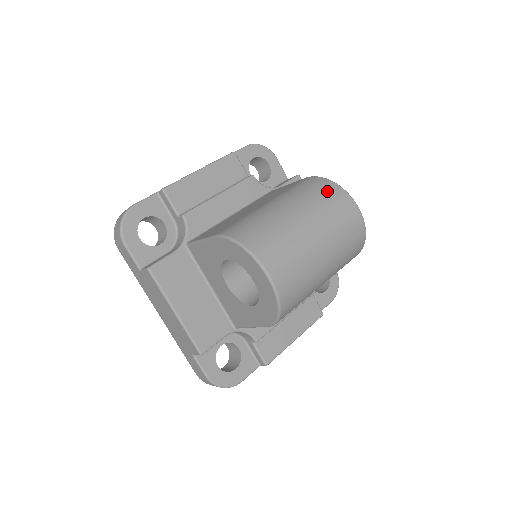
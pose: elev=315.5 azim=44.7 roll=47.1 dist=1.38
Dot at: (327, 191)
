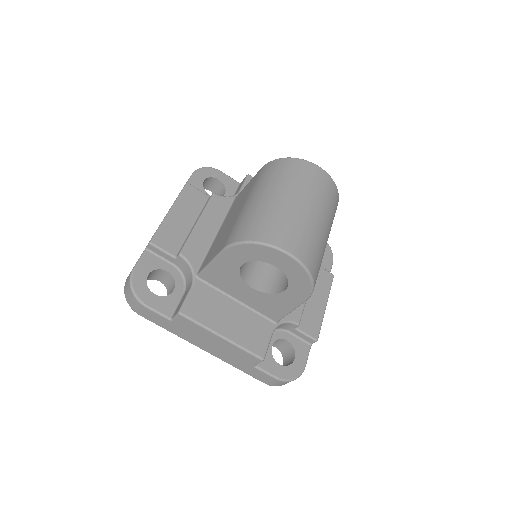
Dot at: (287, 167)
